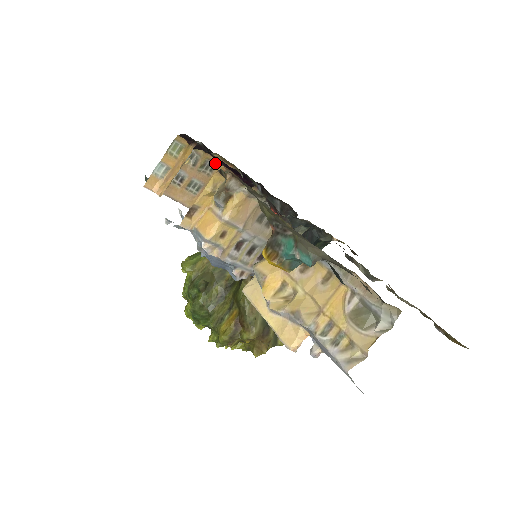
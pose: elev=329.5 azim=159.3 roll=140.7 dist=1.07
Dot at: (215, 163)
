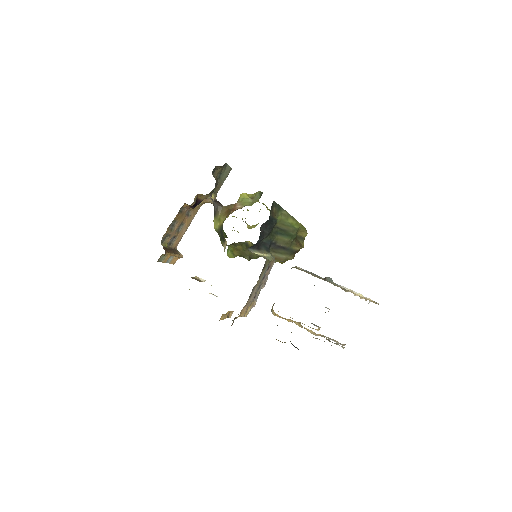
Dot at: (172, 222)
